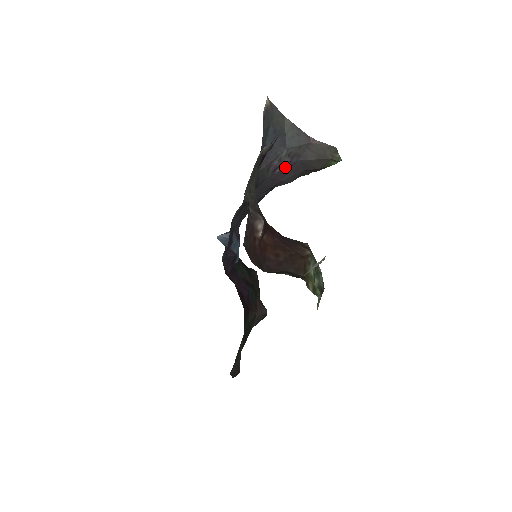
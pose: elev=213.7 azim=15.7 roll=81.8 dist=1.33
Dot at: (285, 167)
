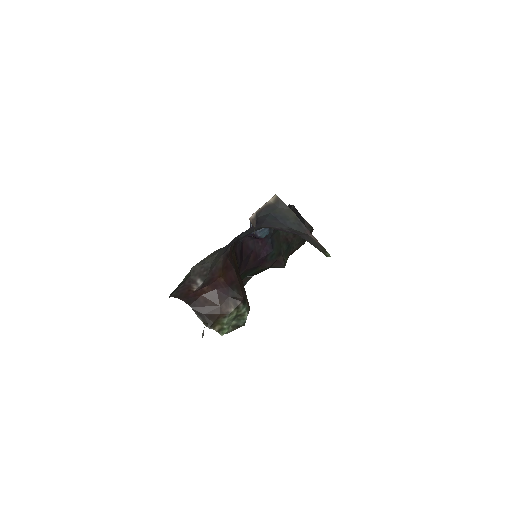
Dot at: occluded
